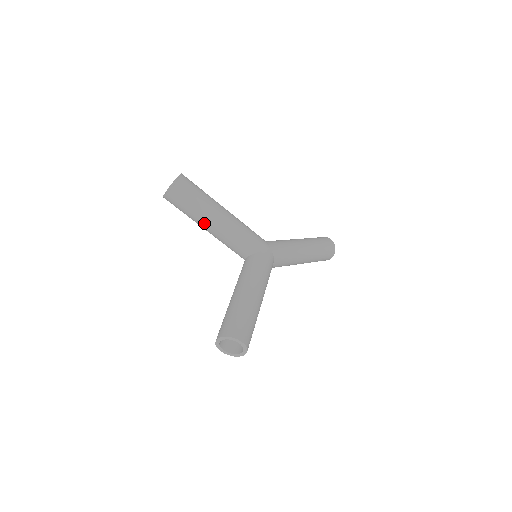
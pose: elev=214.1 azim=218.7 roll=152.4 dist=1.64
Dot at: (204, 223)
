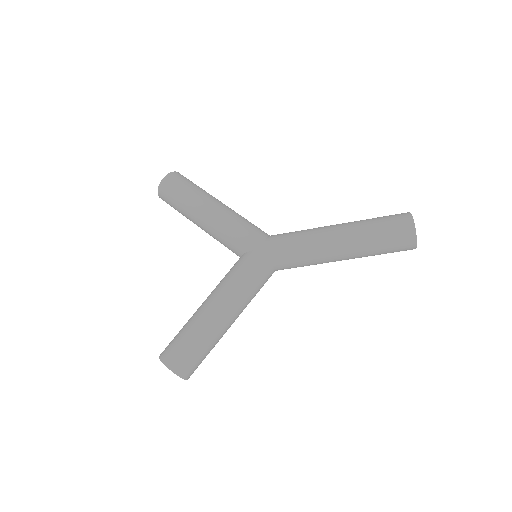
Dot at: (194, 223)
